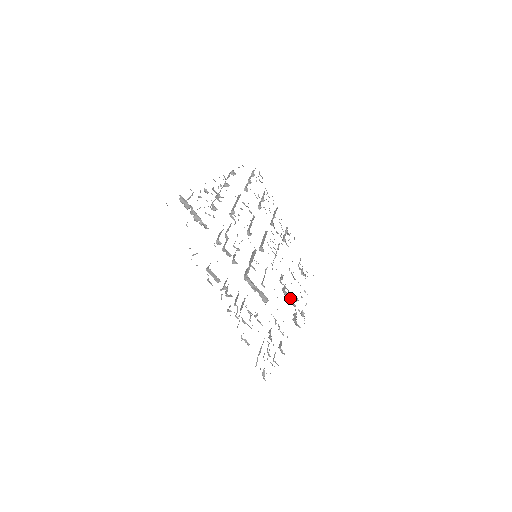
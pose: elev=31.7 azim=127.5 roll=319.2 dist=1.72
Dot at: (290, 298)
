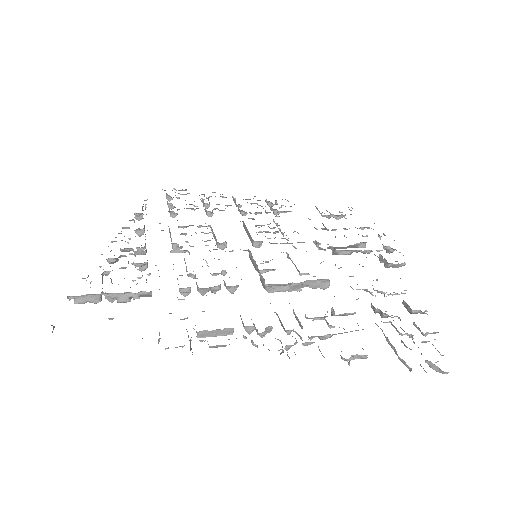
Dot at: (353, 251)
